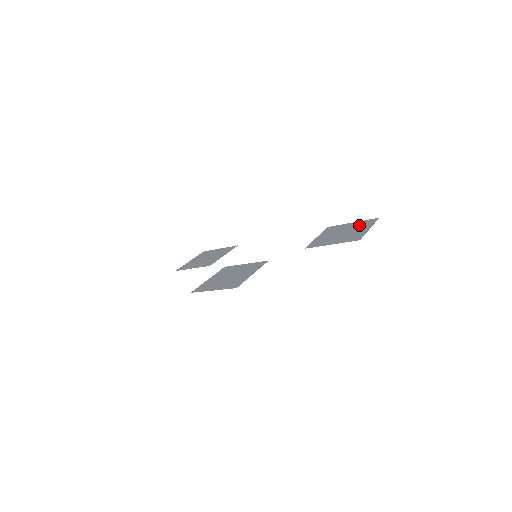
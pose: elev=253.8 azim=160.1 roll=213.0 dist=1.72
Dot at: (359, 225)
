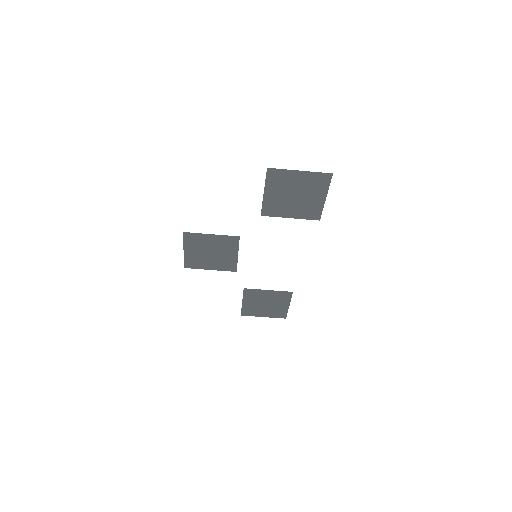
Dot at: (313, 186)
